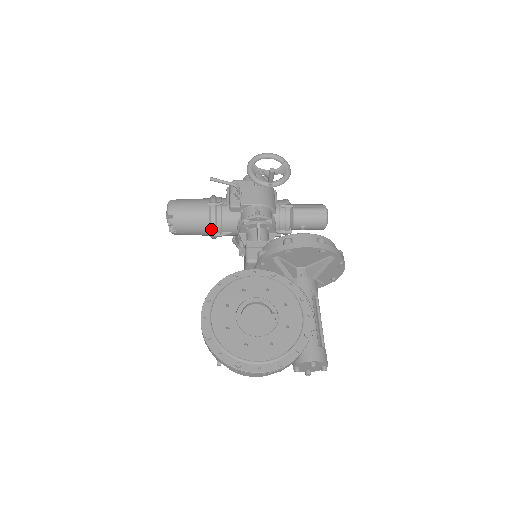
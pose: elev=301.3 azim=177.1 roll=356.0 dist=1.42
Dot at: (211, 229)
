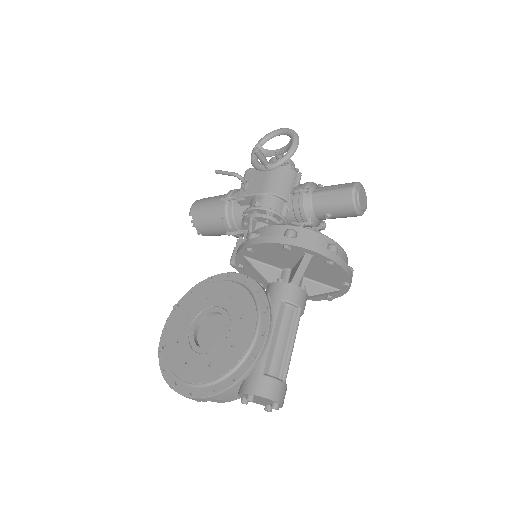
Dot at: (225, 227)
